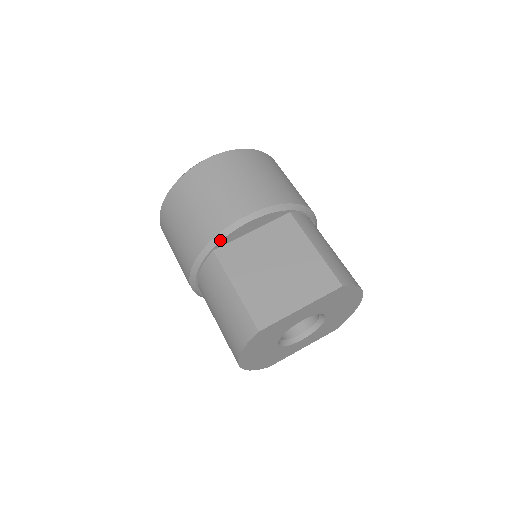
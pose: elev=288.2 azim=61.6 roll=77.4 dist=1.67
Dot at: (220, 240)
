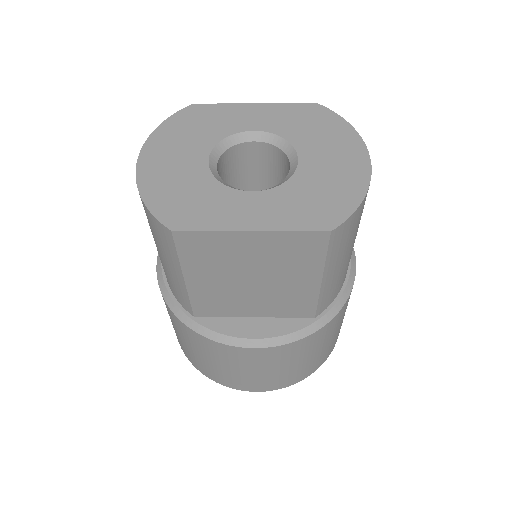
Dot at: occluded
